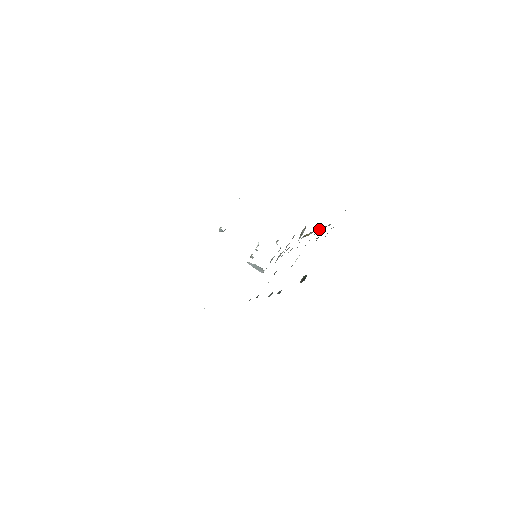
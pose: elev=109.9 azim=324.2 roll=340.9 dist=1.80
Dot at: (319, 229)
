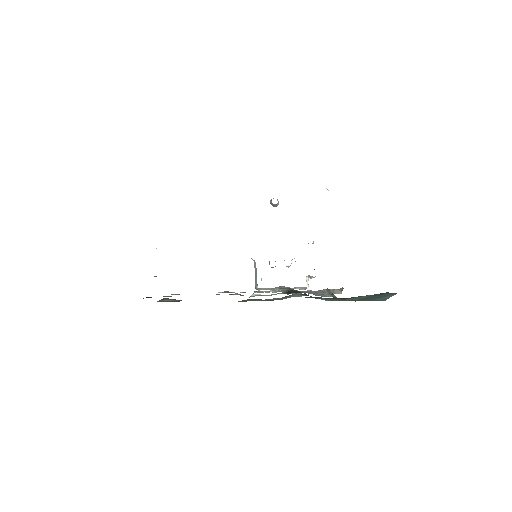
Dot at: (330, 294)
